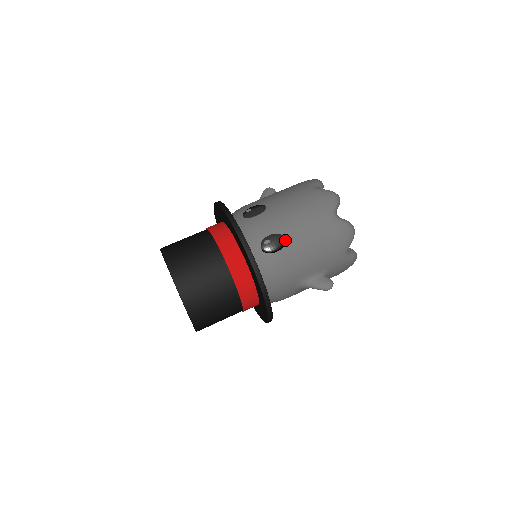
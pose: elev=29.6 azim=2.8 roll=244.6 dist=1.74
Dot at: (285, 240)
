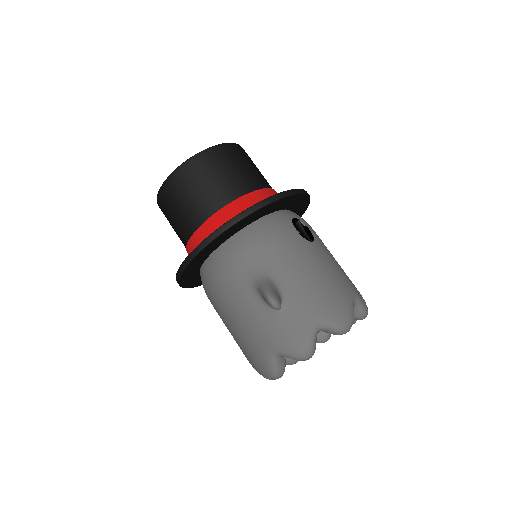
Dot at: (311, 241)
